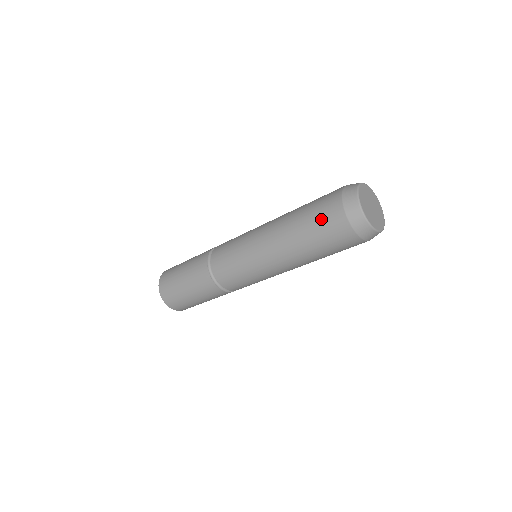
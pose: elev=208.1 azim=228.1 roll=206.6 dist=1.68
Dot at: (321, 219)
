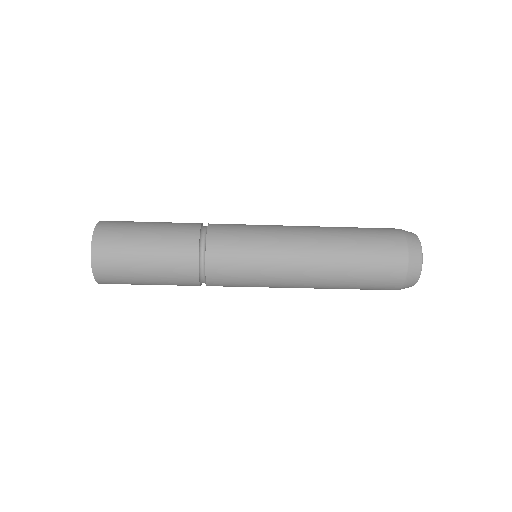
Dot at: (379, 271)
